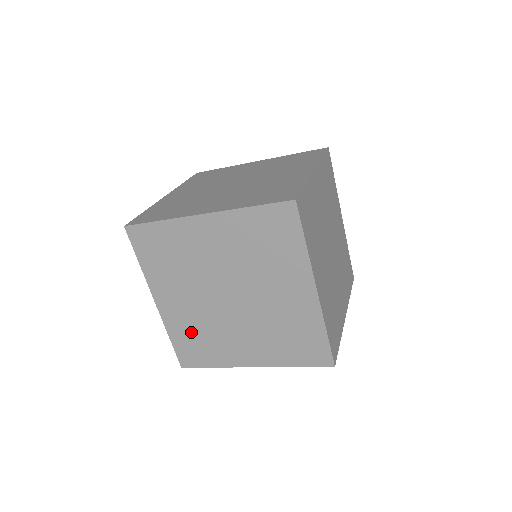
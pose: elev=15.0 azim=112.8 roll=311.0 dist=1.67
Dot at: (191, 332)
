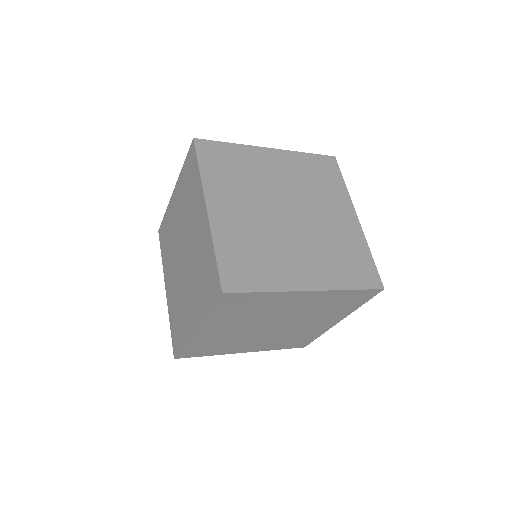
Dot at: (175, 310)
